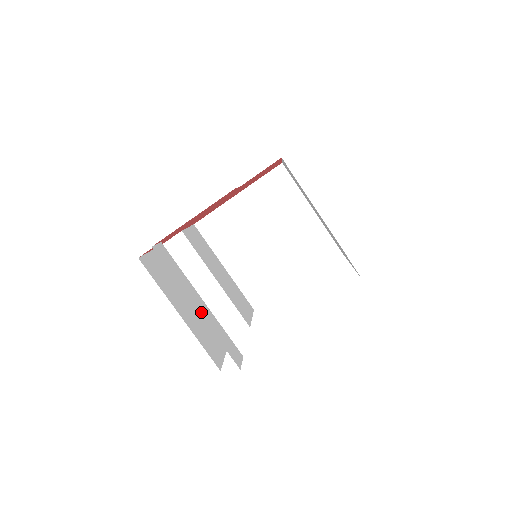
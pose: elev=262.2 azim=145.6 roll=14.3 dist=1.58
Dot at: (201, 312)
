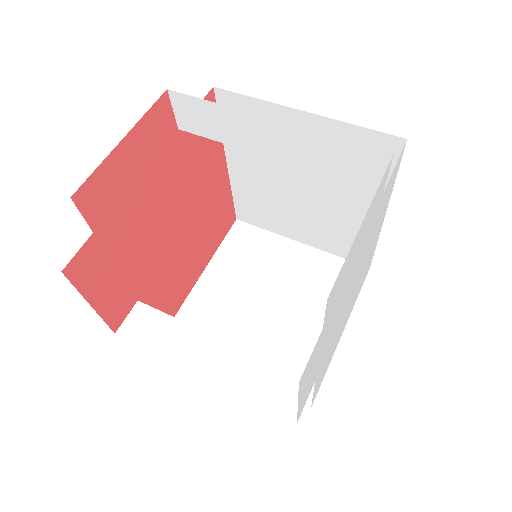
Dot at: occluded
